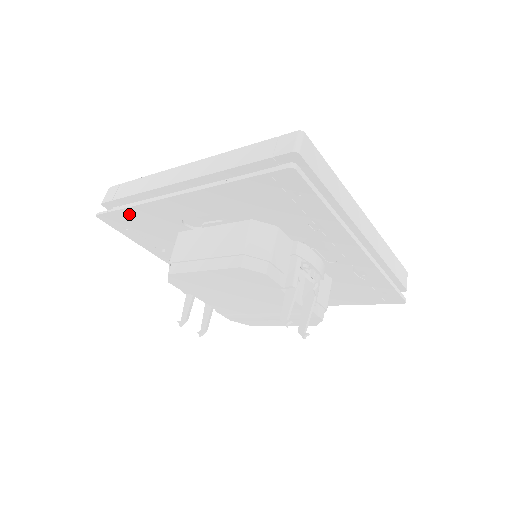
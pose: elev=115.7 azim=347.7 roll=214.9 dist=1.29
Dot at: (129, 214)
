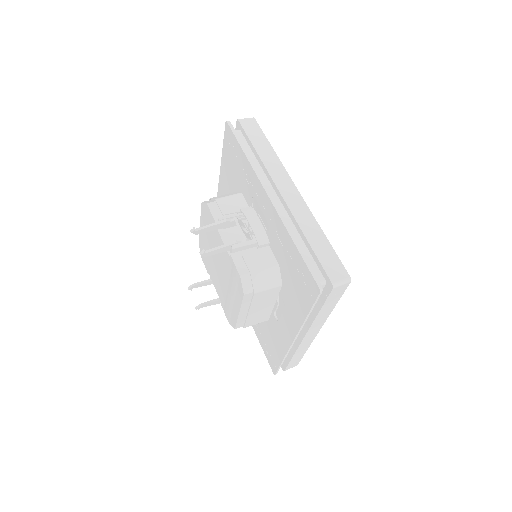
Dot at: occluded
